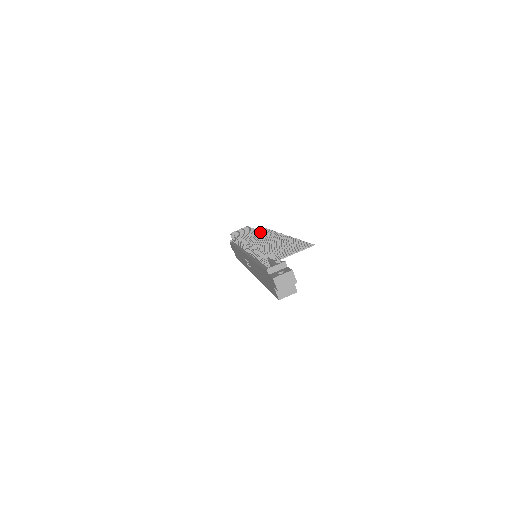
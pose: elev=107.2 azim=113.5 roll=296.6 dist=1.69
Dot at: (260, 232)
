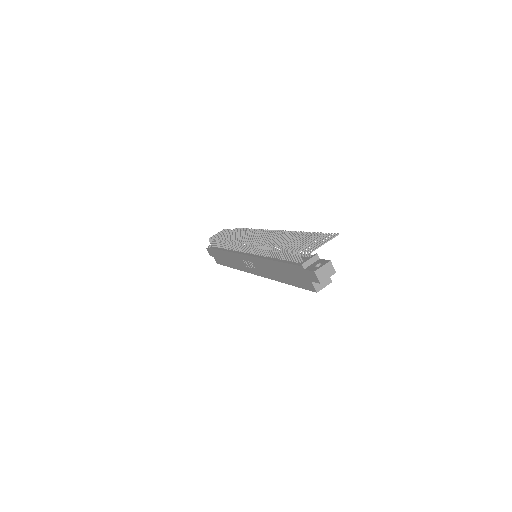
Dot at: (253, 232)
